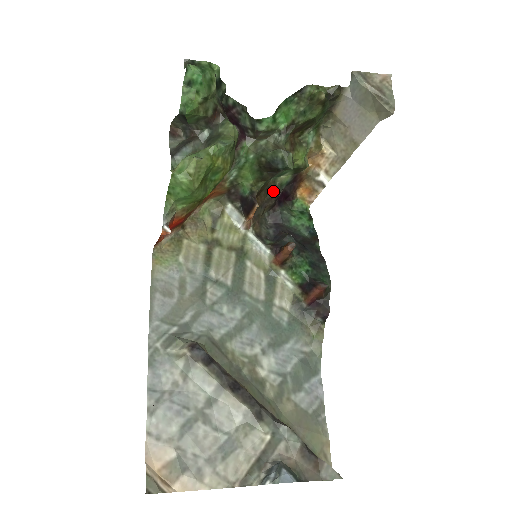
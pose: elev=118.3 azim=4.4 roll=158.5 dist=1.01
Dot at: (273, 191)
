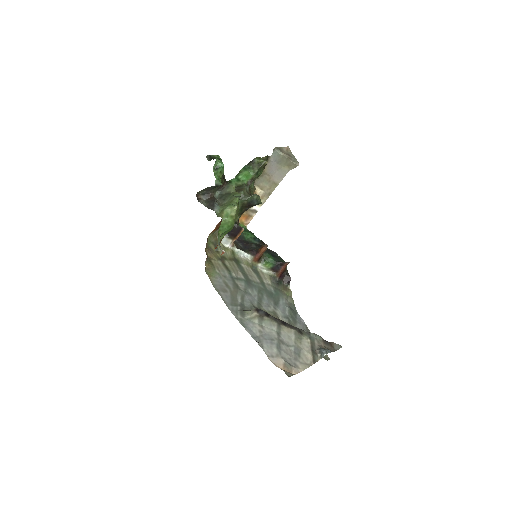
Dot at: occluded
